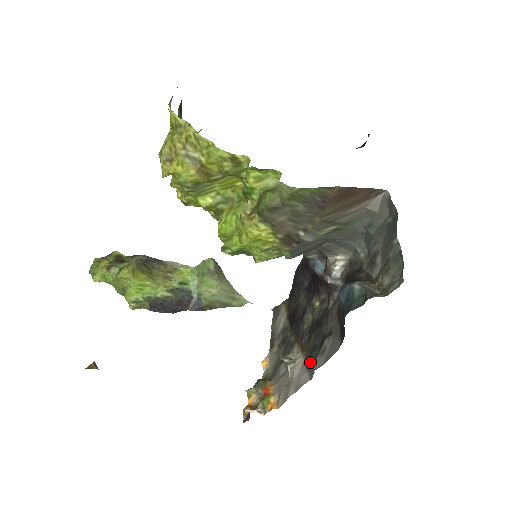
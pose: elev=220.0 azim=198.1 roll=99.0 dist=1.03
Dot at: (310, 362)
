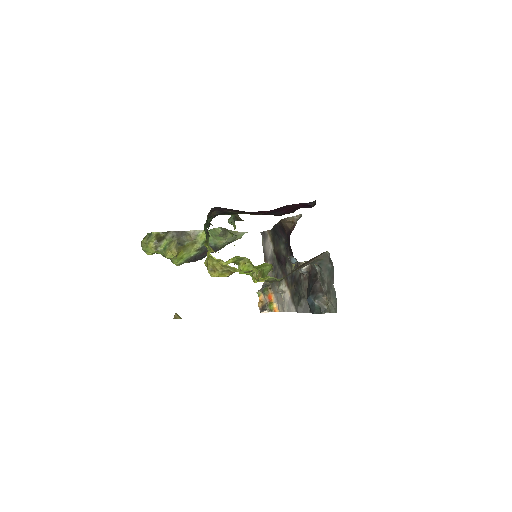
Dot at: (294, 301)
